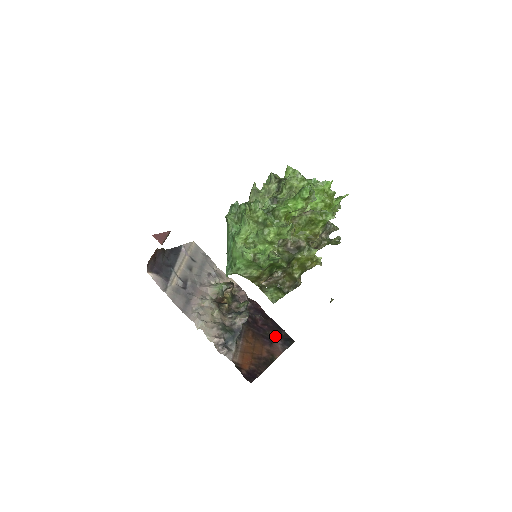
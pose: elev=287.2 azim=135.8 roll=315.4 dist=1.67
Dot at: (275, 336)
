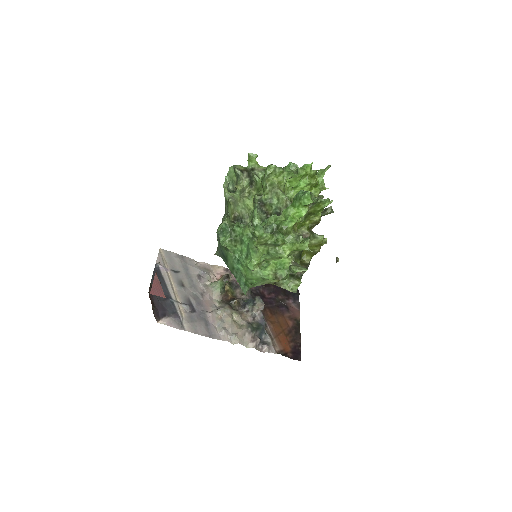
Dot at: (284, 298)
